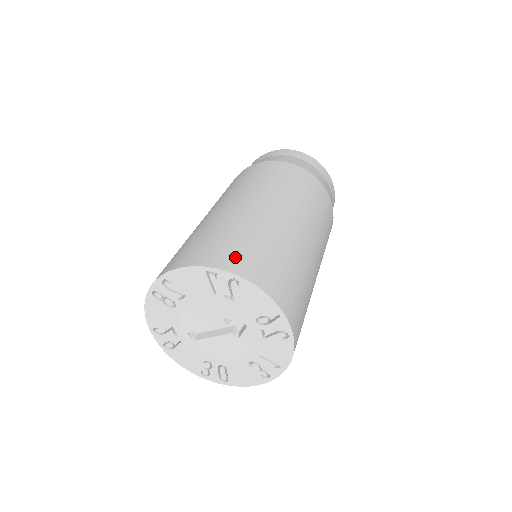
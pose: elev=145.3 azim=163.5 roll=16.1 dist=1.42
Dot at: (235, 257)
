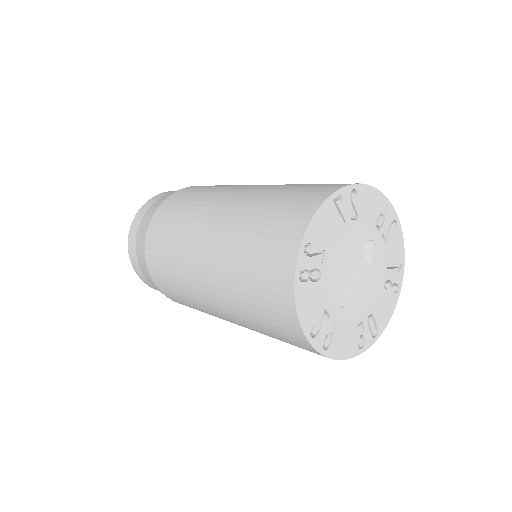
Dot at: (326, 186)
